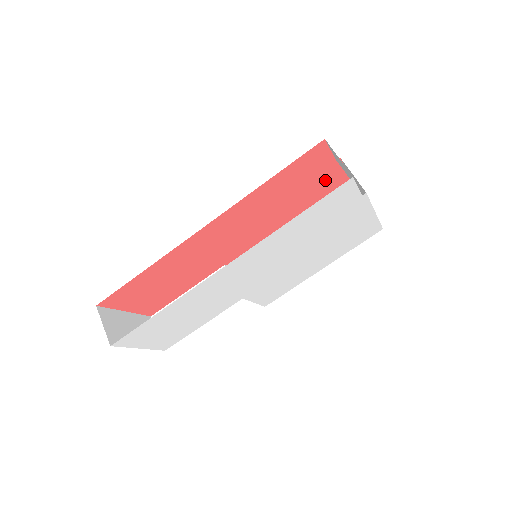
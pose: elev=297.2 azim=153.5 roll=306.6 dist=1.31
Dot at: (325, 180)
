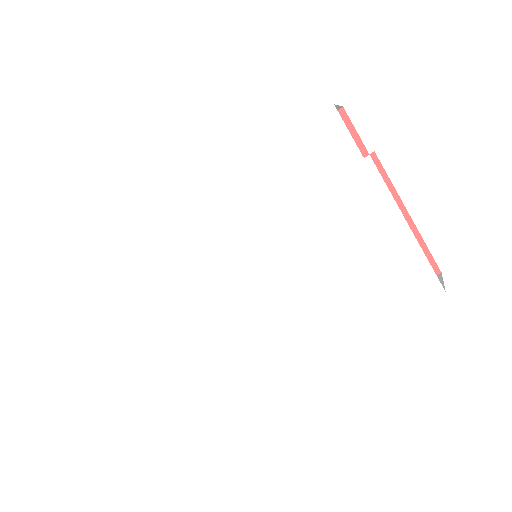
Dot at: occluded
